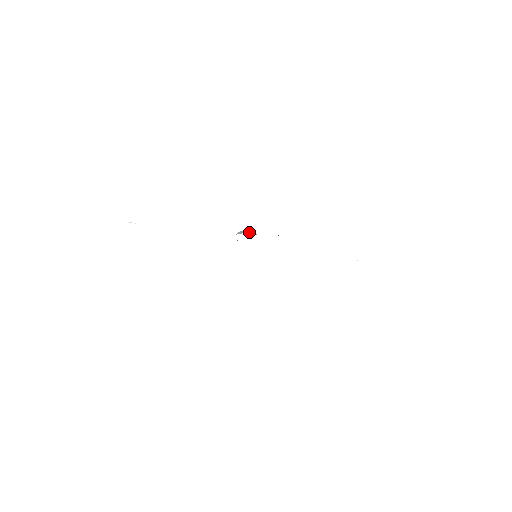
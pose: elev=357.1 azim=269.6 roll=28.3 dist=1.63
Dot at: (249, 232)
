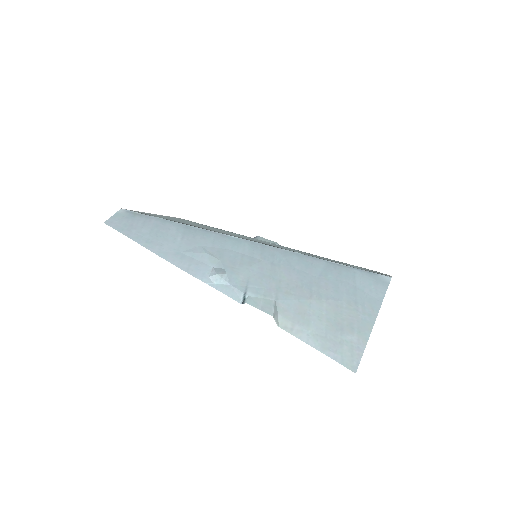
Dot at: (220, 279)
